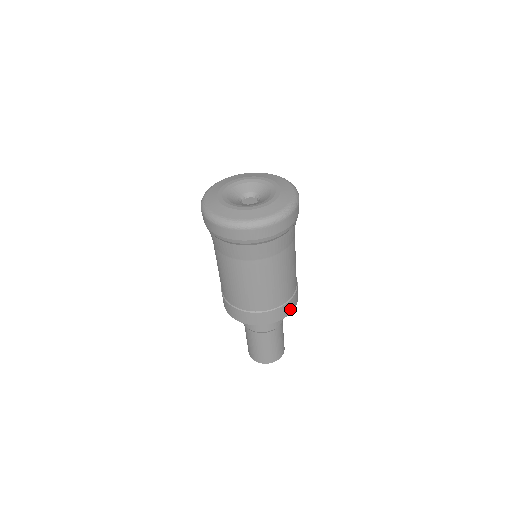
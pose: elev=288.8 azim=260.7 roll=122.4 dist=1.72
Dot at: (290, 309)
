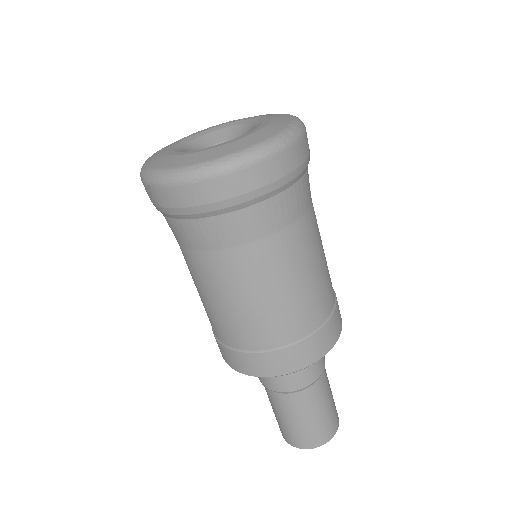
Dot at: occluded
